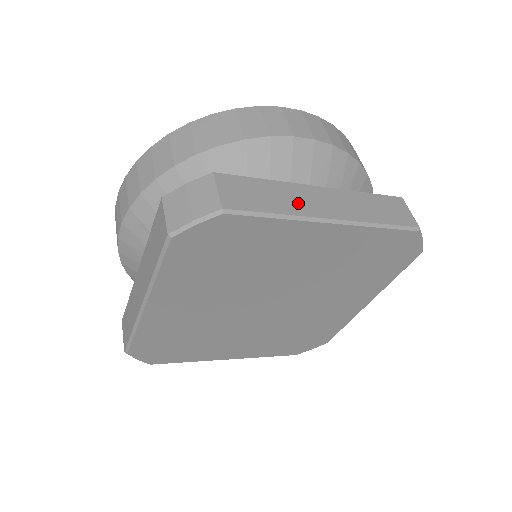
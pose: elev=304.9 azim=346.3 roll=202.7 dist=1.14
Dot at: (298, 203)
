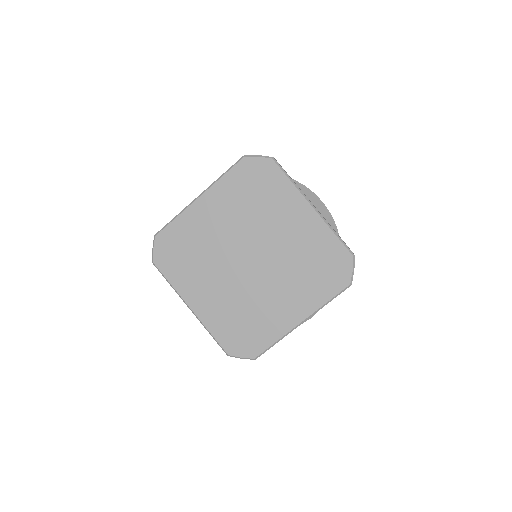
Dot at: occluded
